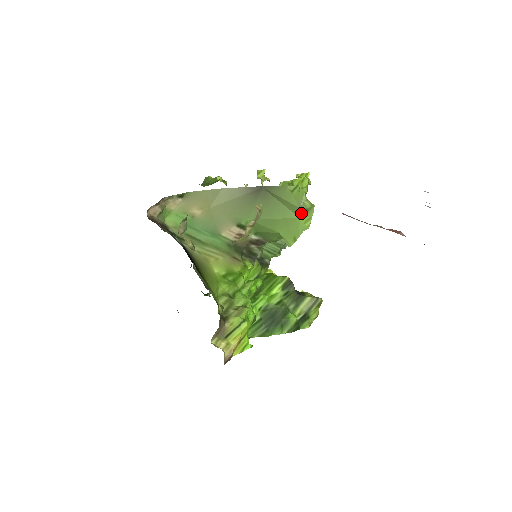
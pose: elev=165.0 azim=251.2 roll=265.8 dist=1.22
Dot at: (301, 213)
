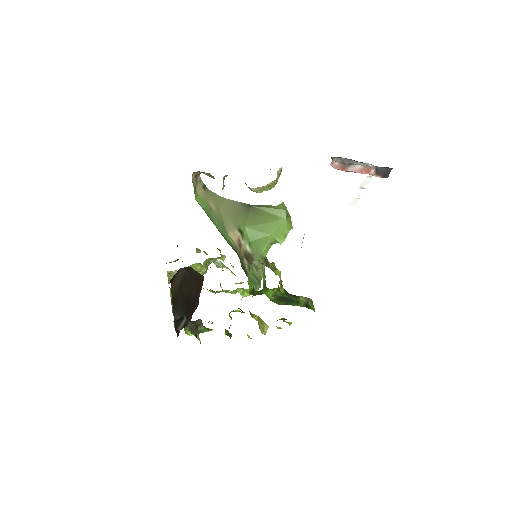
Dot at: (286, 215)
